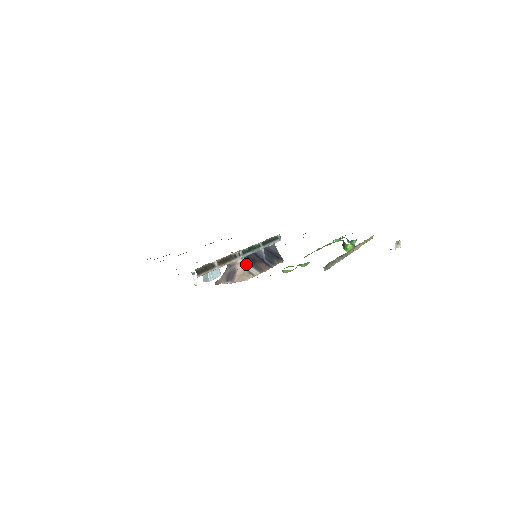
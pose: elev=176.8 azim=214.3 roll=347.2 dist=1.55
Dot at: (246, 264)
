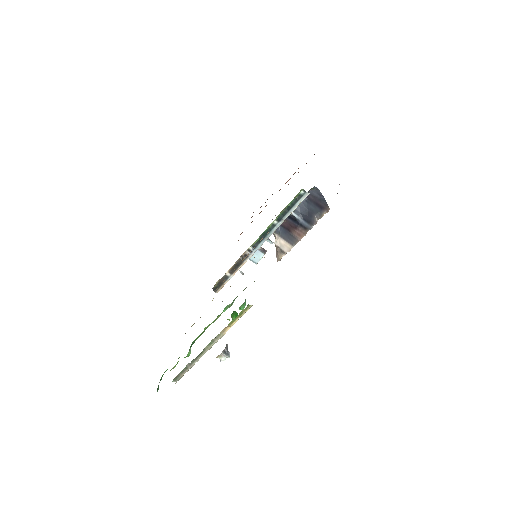
Dot at: (279, 239)
